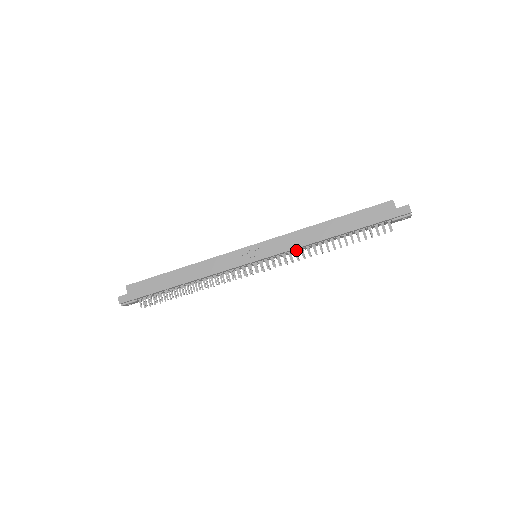
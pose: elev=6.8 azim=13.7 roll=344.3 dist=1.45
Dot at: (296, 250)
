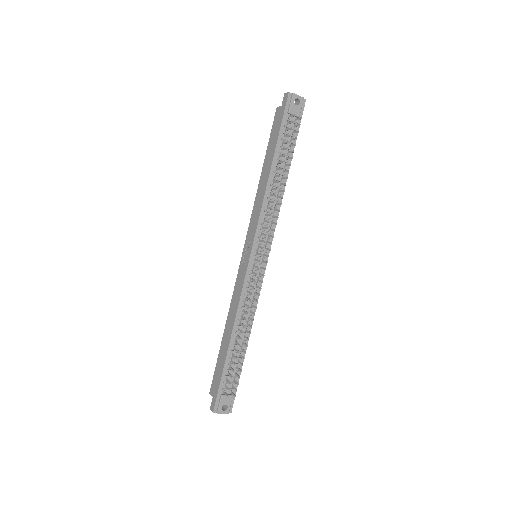
Dot at: (266, 214)
